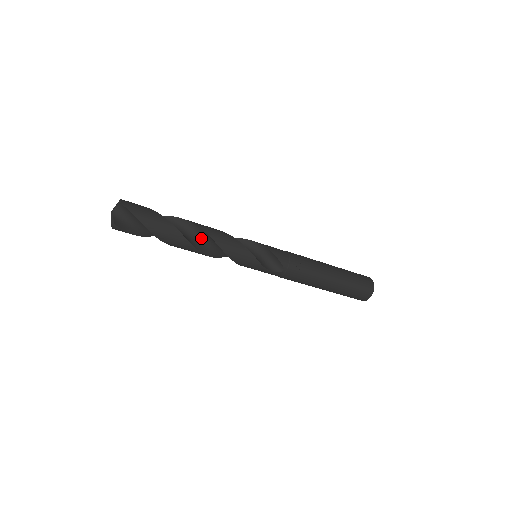
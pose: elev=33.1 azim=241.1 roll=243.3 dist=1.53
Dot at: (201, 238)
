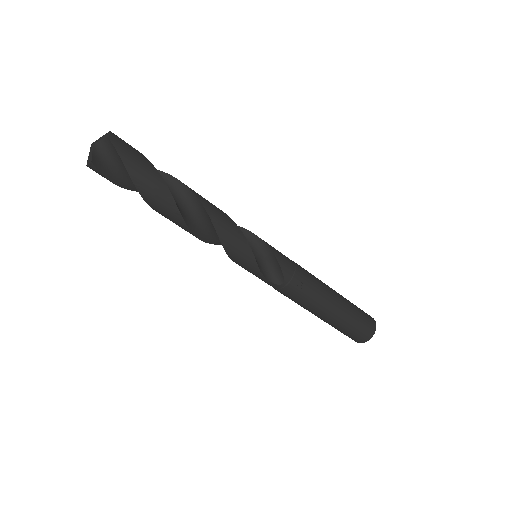
Dot at: (198, 214)
